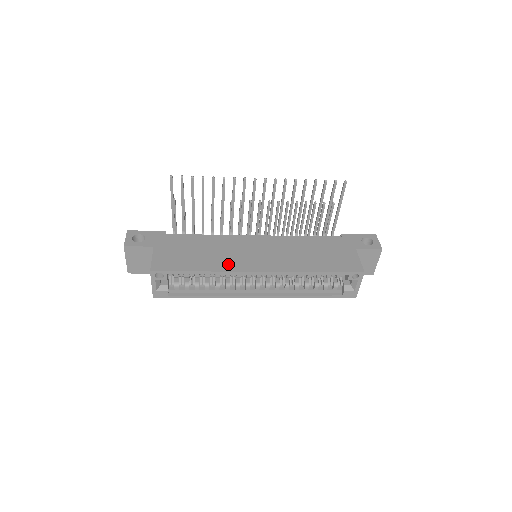
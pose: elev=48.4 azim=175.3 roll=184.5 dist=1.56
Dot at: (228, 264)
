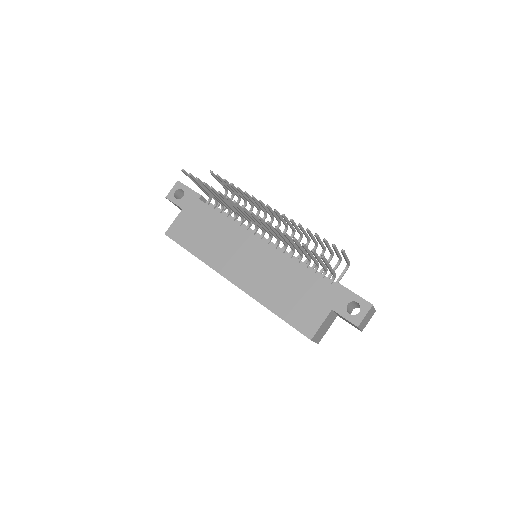
Dot at: (215, 259)
